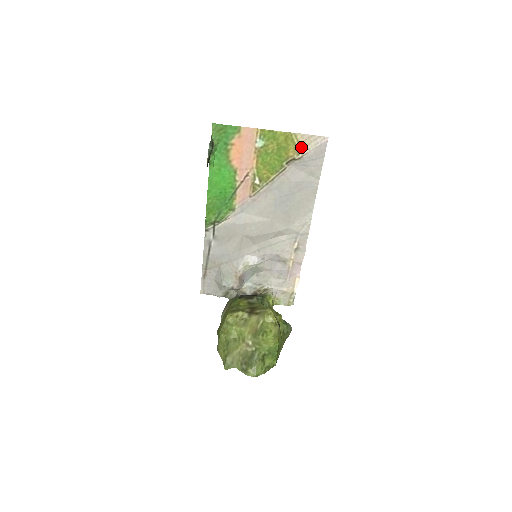
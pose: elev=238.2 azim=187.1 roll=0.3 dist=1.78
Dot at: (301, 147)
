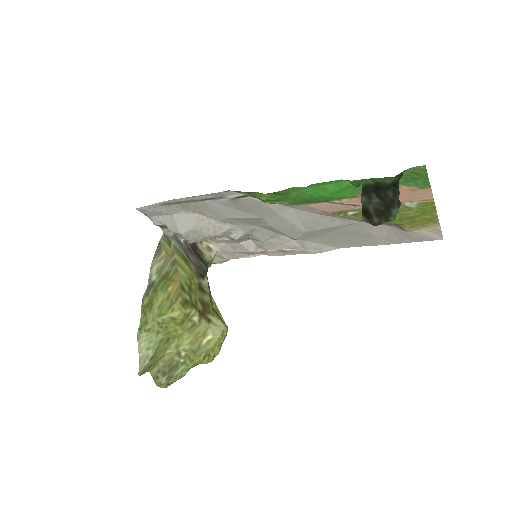
Dot at: (421, 228)
